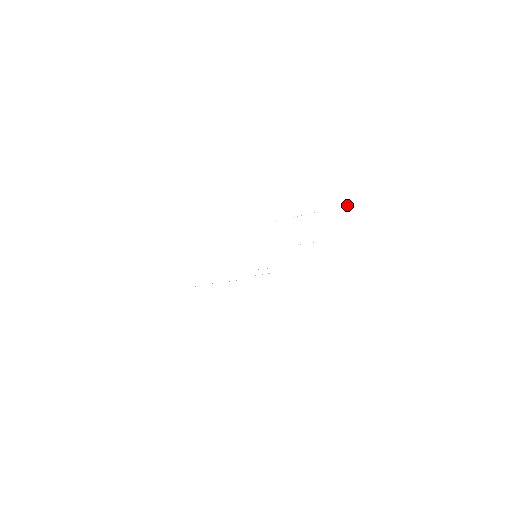
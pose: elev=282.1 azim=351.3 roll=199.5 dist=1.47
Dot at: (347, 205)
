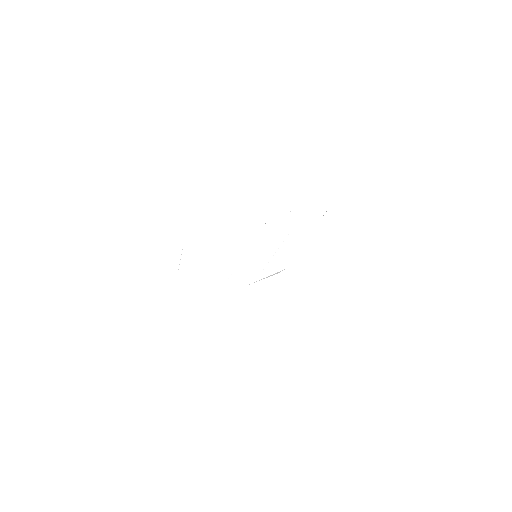
Dot at: occluded
